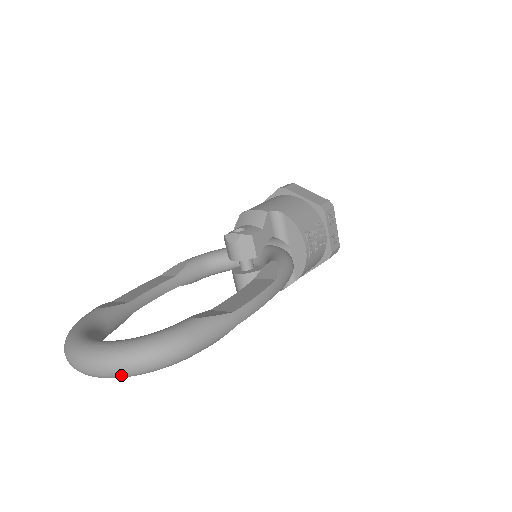
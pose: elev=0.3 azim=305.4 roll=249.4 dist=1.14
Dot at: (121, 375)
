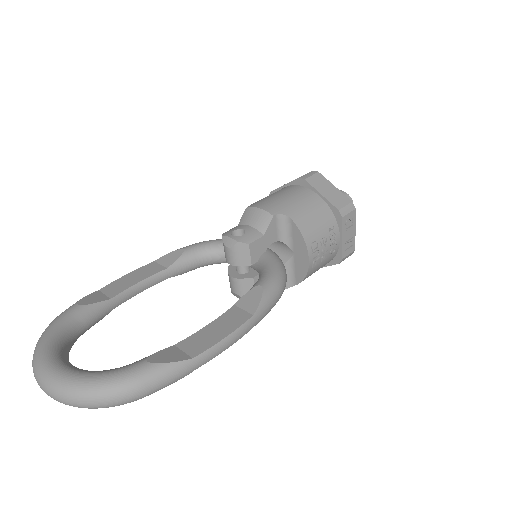
Dot at: occluded
